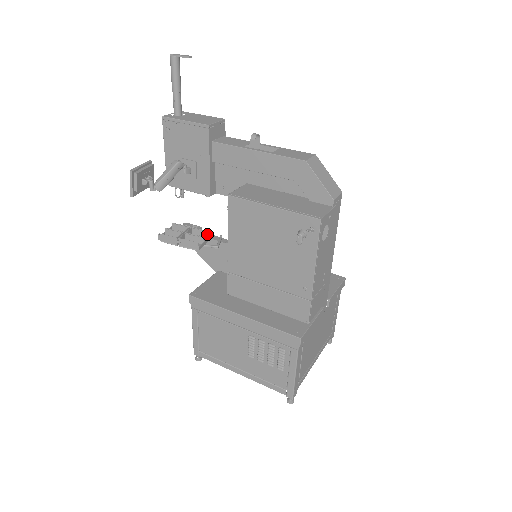
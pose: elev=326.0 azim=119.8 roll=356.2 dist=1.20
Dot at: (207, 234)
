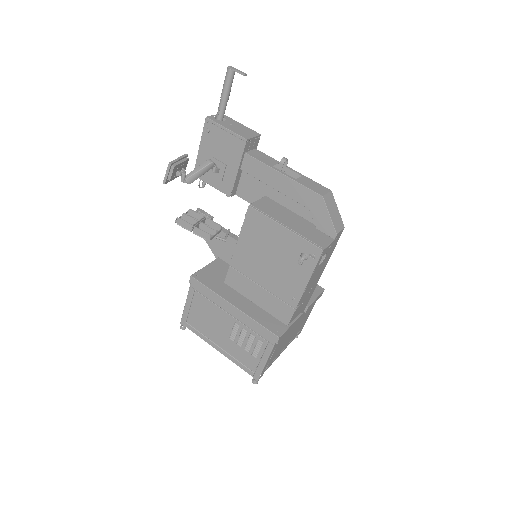
Dot at: (218, 227)
